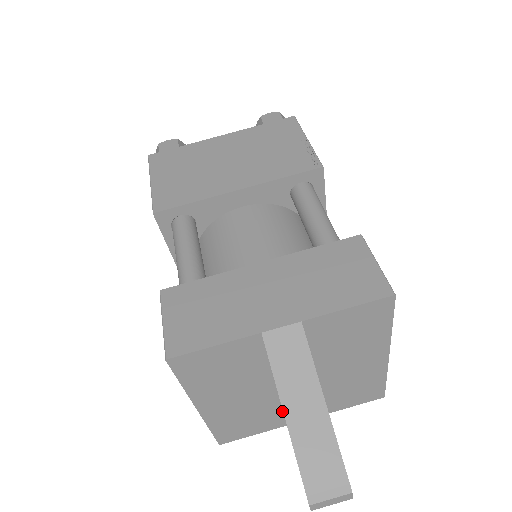
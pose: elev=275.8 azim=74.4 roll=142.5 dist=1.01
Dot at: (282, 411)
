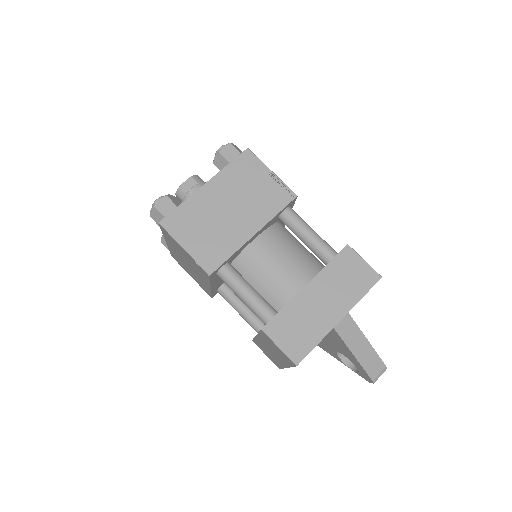
Dot at: occluded
